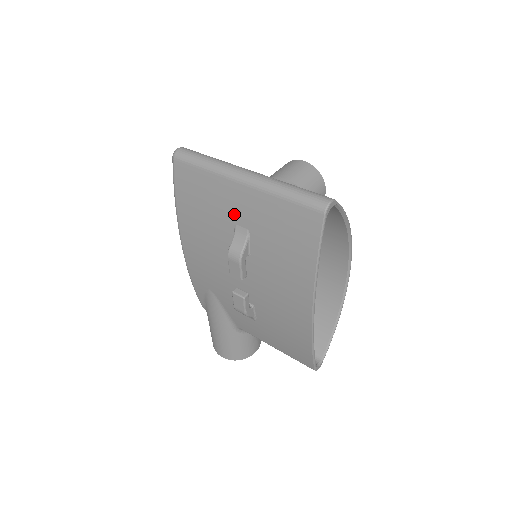
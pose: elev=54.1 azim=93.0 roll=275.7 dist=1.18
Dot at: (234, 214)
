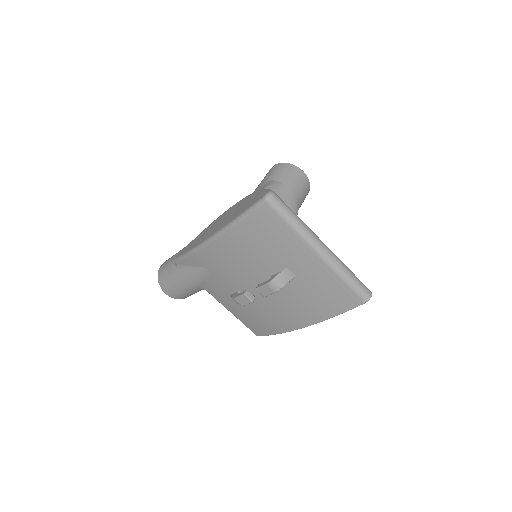
Dot at: (293, 263)
